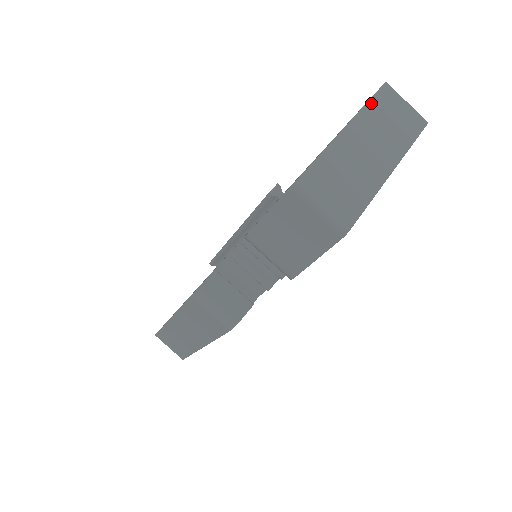
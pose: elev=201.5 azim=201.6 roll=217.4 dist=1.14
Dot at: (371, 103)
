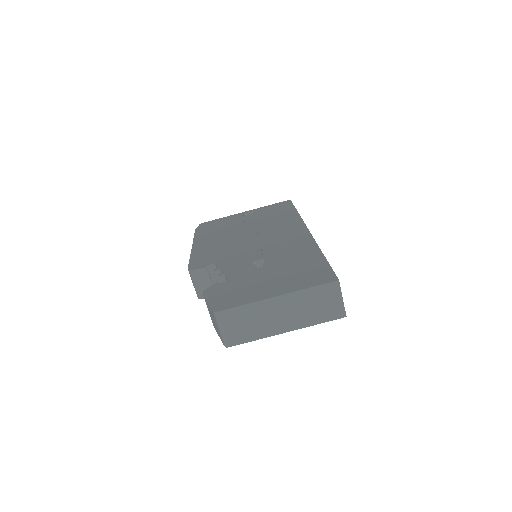
Dot at: (312, 289)
